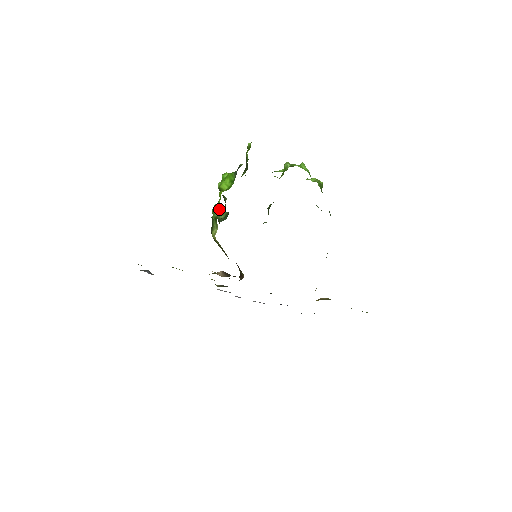
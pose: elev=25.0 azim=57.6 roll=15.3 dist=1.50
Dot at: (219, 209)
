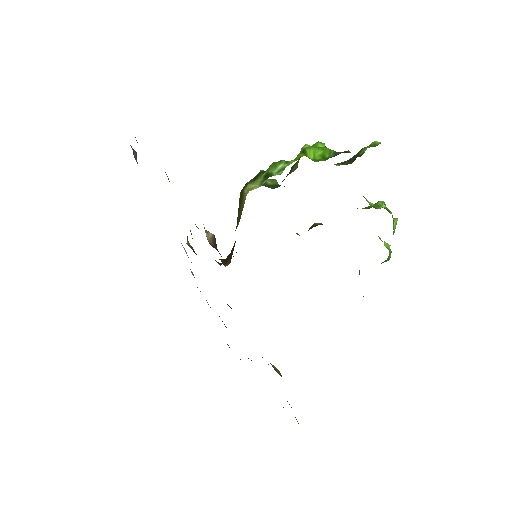
Dot at: (283, 169)
